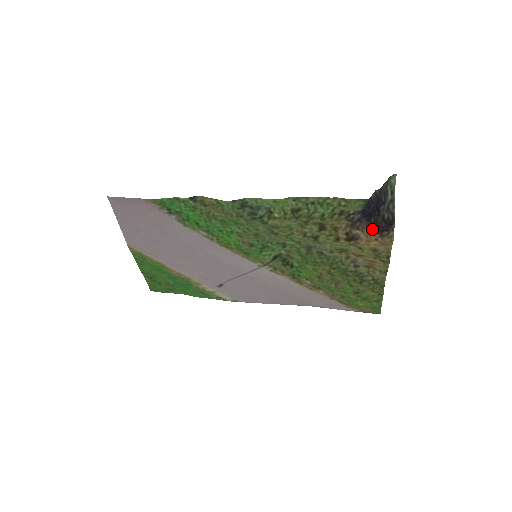
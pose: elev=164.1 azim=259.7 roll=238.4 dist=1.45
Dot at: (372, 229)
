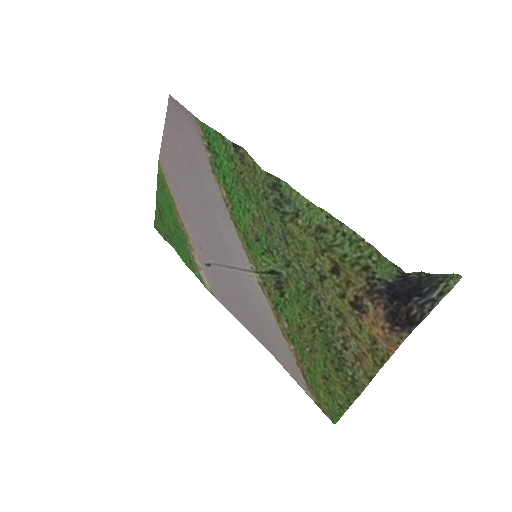
Dot at: (387, 313)
